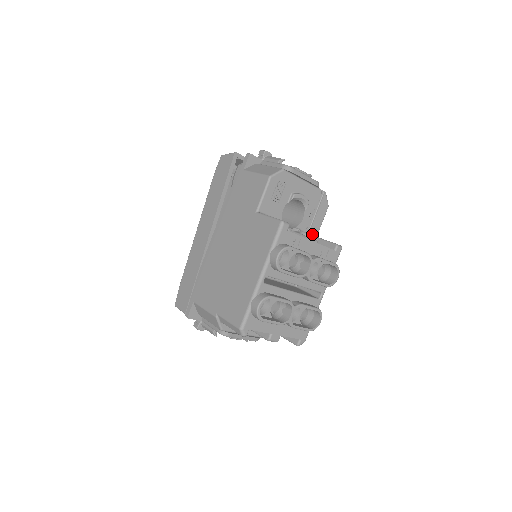
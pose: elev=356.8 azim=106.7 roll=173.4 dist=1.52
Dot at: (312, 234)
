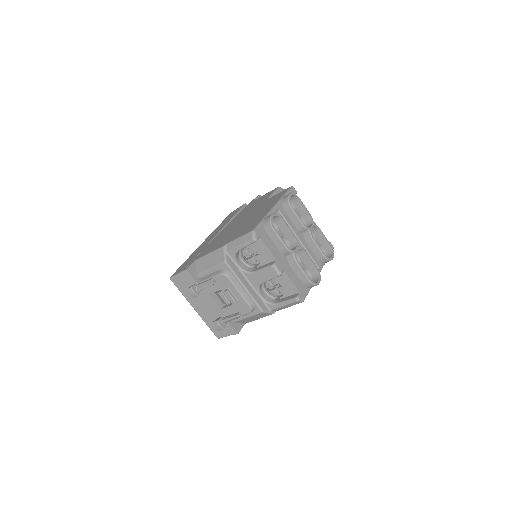
Dot at: occluded
